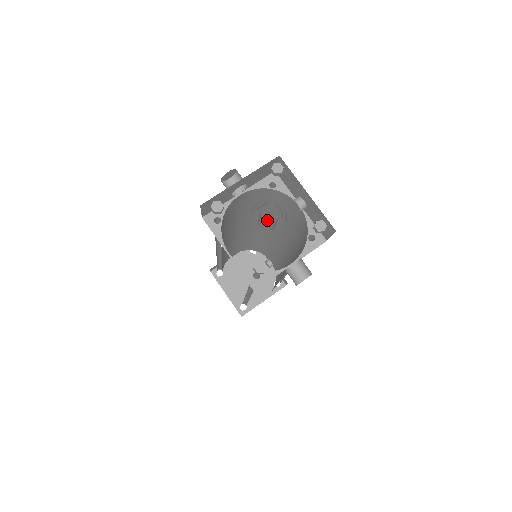
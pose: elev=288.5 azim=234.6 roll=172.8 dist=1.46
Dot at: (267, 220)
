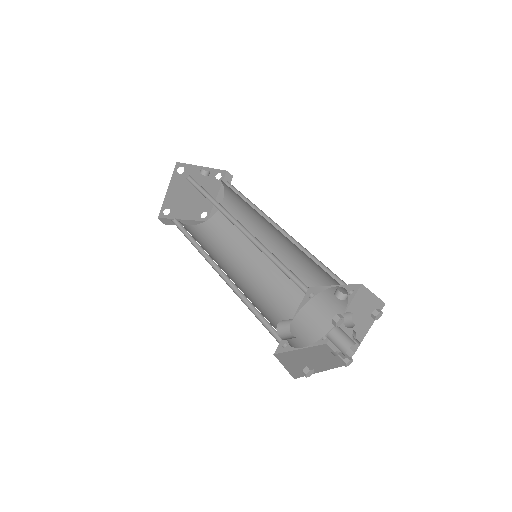
Dot at: occluded
